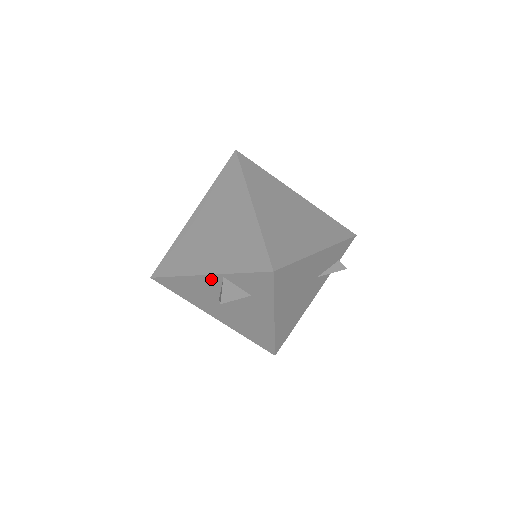
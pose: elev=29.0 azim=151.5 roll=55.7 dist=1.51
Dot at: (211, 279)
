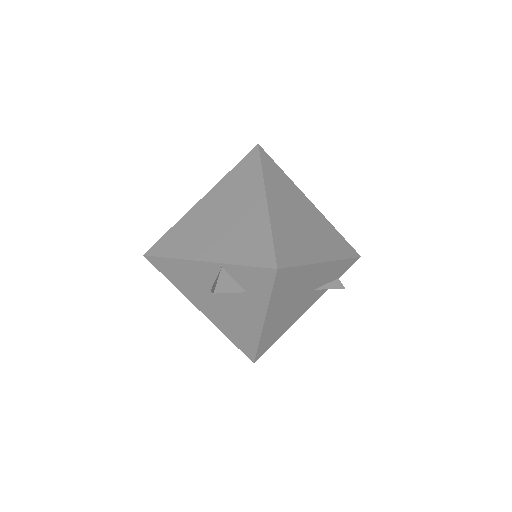
Dot at: (208, 267)
